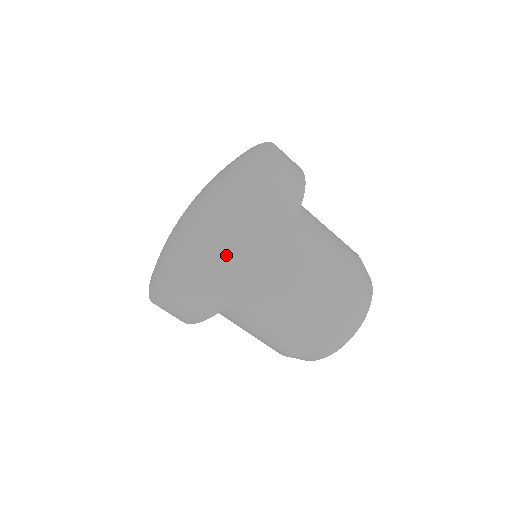
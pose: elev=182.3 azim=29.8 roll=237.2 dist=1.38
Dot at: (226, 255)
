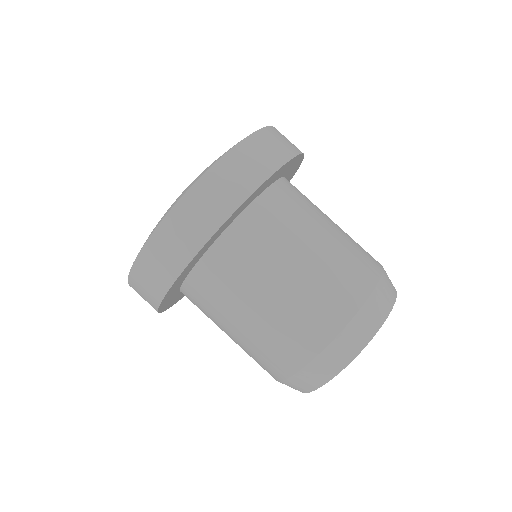
Dot at: (133, 268)
